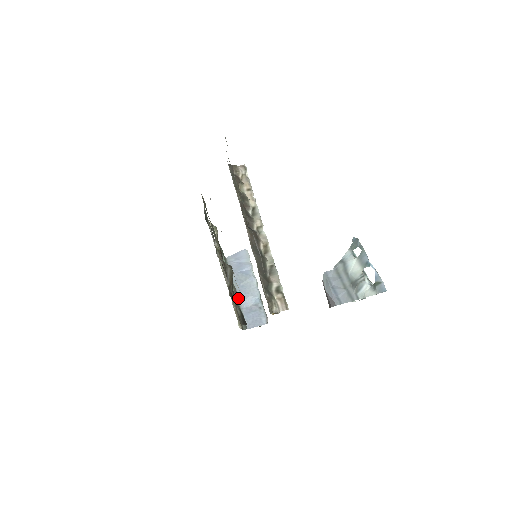
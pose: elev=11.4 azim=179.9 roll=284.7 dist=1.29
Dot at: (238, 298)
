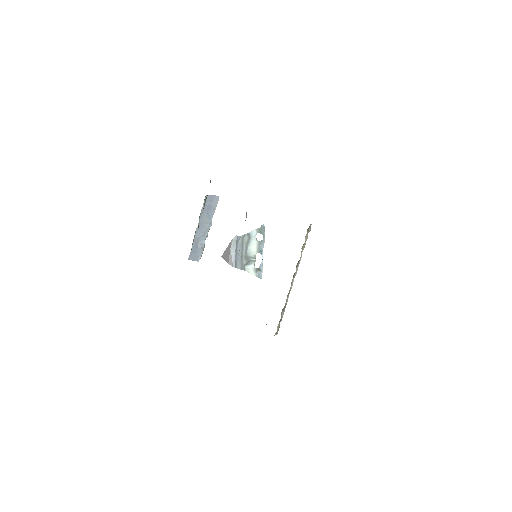
Dot at: (195, 233)
